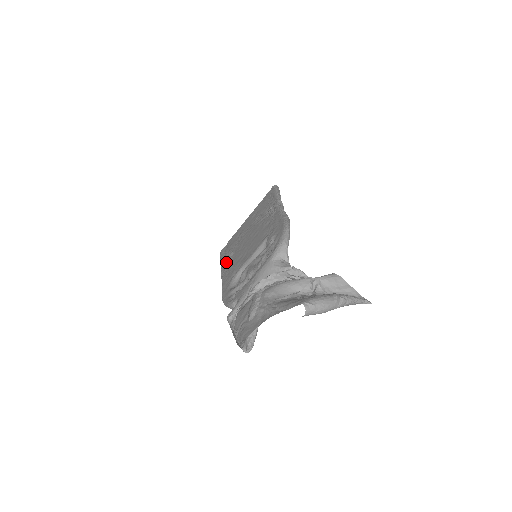
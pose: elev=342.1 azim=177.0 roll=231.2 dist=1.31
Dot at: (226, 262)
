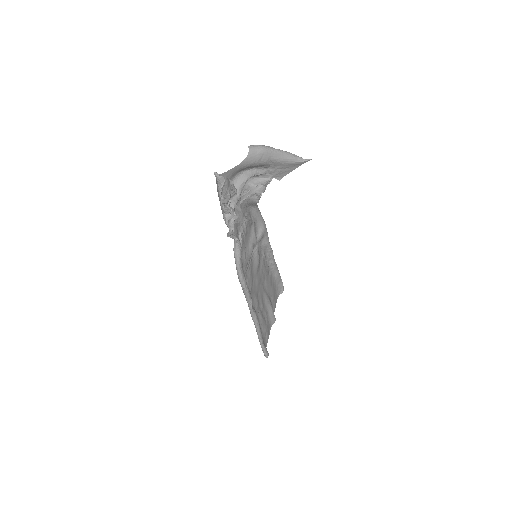
Dot at: occluded
